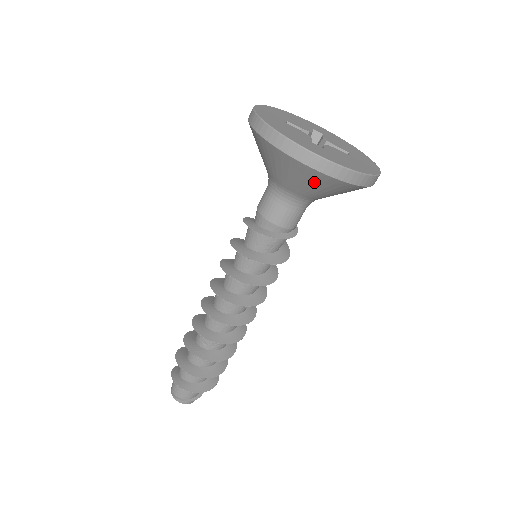
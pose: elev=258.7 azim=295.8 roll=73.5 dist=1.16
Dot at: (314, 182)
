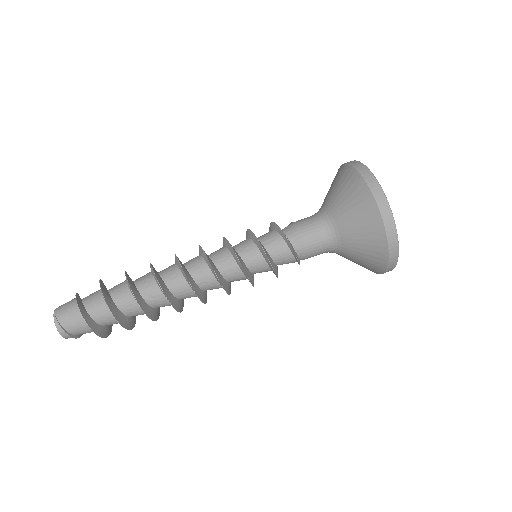
Dot at: (371, 252)
